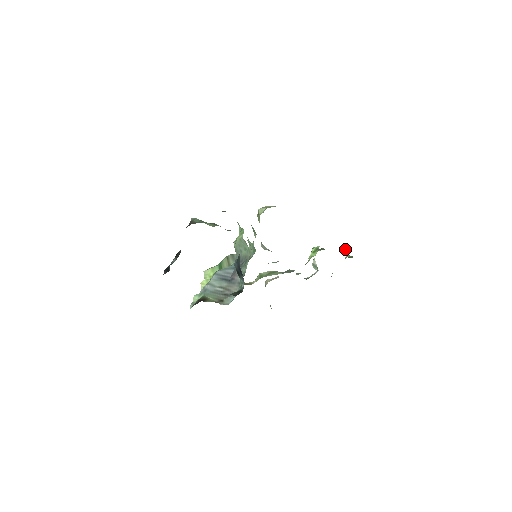
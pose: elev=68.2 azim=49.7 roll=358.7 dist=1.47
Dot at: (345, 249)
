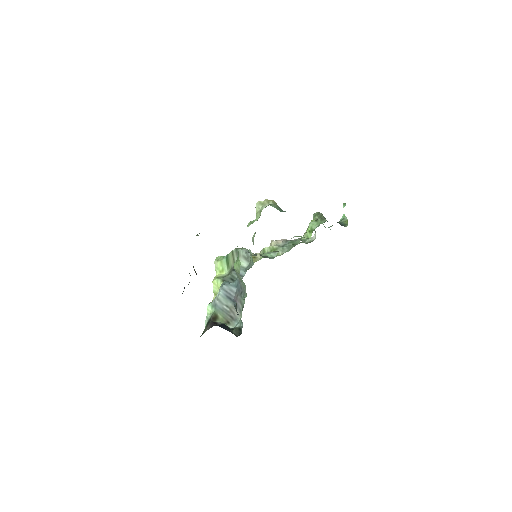
Dot at: (343, 204)
